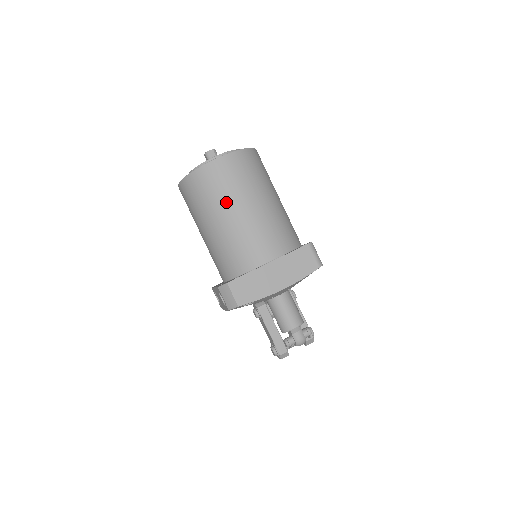
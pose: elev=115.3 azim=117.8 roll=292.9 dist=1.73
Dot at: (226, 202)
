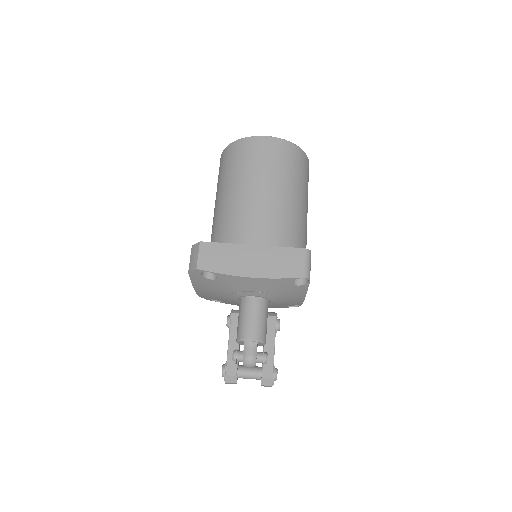
Dot at: (246, 175)
